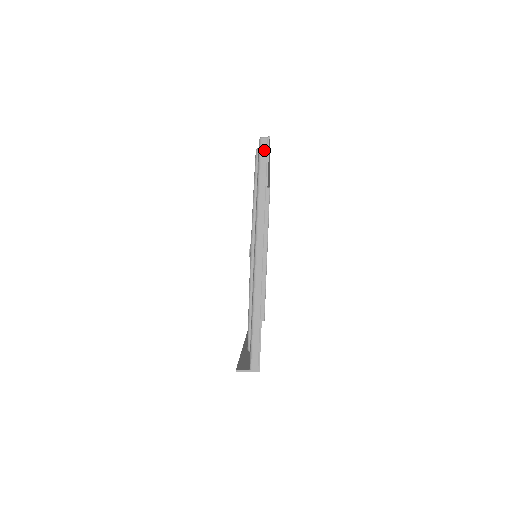
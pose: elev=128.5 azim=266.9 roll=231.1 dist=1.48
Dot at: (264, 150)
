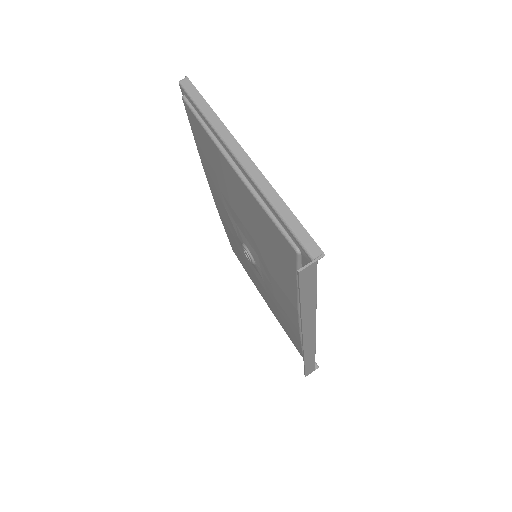
Dot at: (188, 86)
